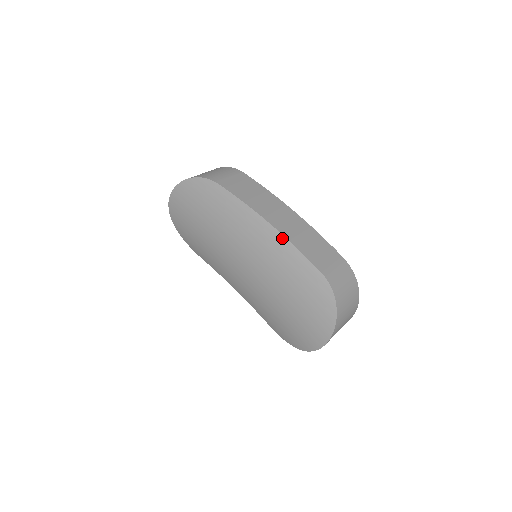
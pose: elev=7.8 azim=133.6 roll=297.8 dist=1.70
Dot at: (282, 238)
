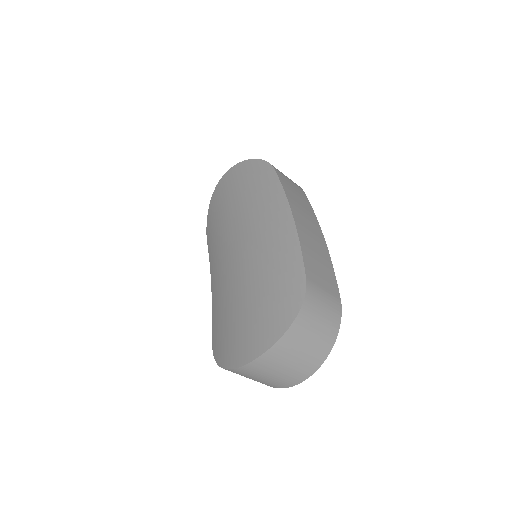
Dot at: (293, 230)
